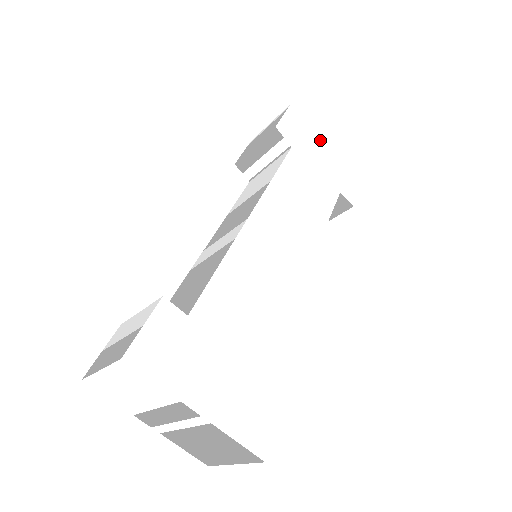
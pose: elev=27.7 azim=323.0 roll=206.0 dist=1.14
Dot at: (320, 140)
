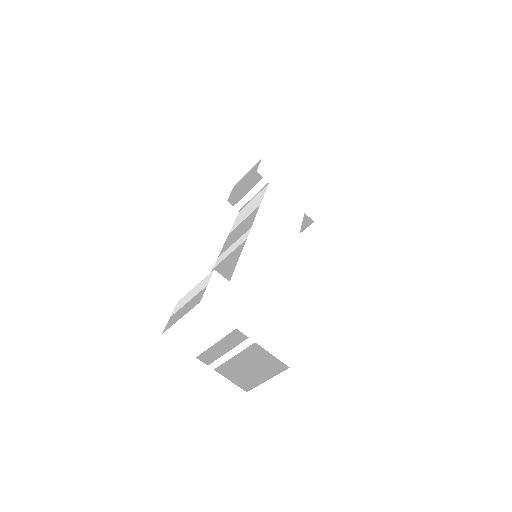
Dot at: (285, 179)
